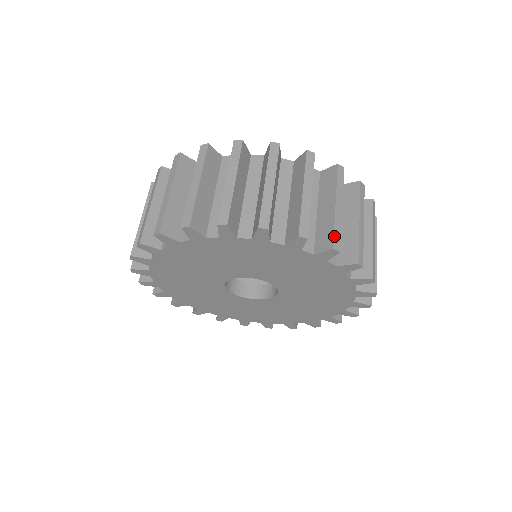
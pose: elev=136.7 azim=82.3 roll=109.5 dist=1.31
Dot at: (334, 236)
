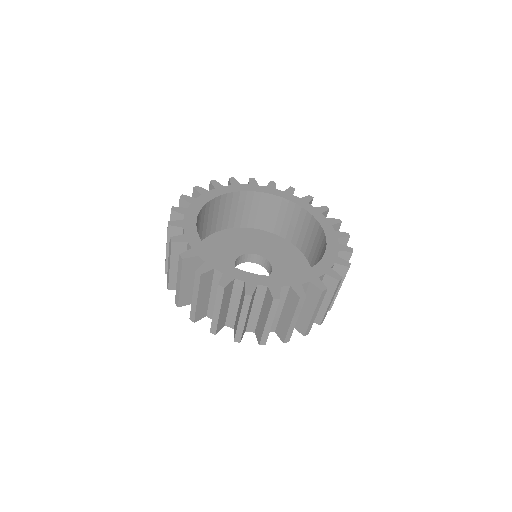
Dot at: (286, 337)
